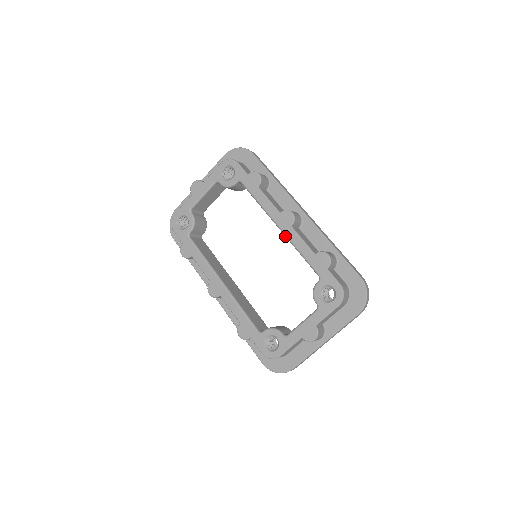
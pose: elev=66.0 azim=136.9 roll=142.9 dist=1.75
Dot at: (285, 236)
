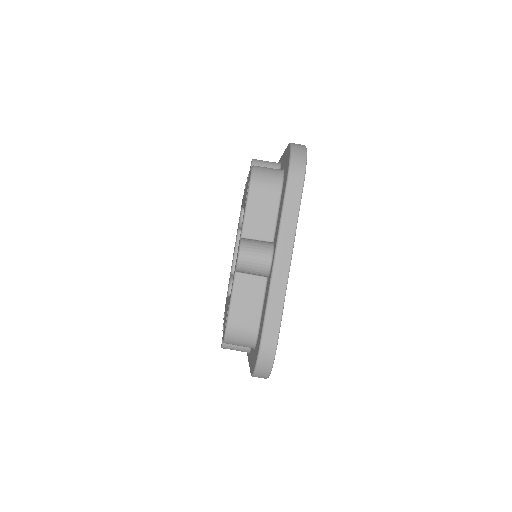
Dot at: occluded
